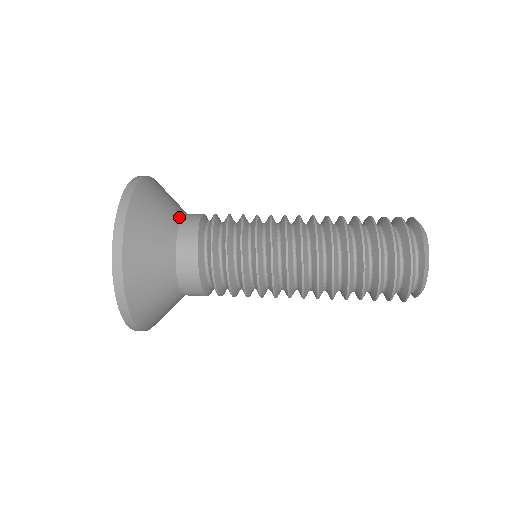
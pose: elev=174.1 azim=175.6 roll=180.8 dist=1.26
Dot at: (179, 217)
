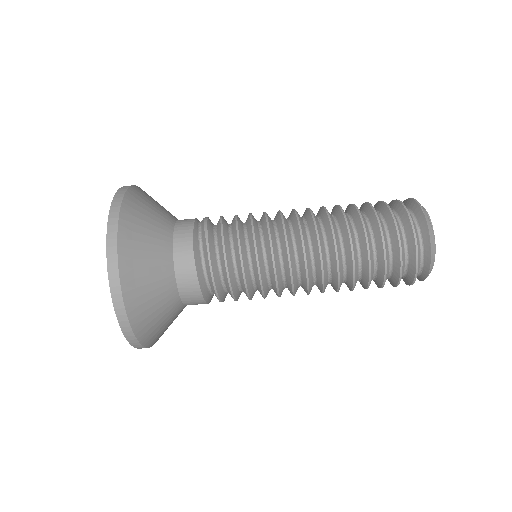
Dot at: (171, 260)
